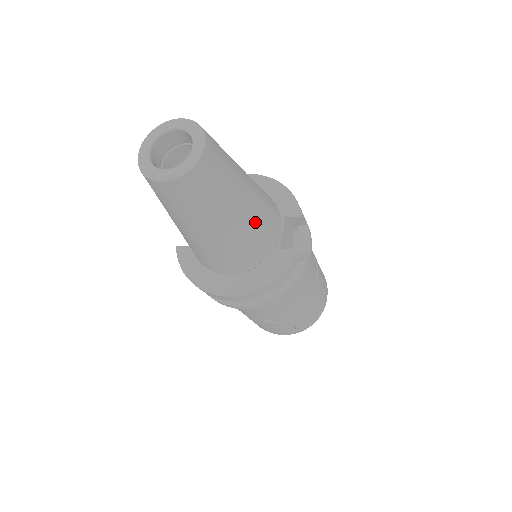
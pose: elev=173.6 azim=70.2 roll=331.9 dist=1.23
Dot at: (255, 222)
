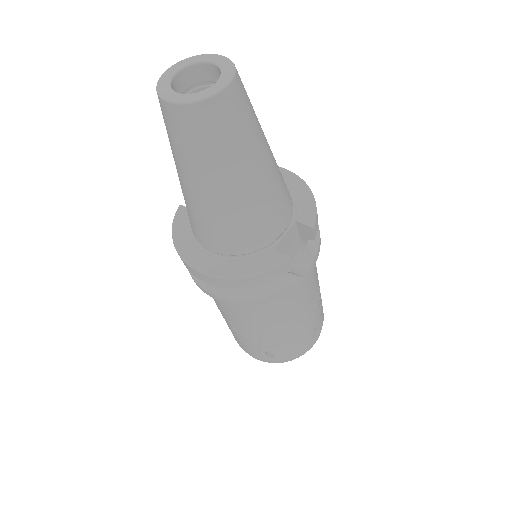
Dot at: (256, 203)
